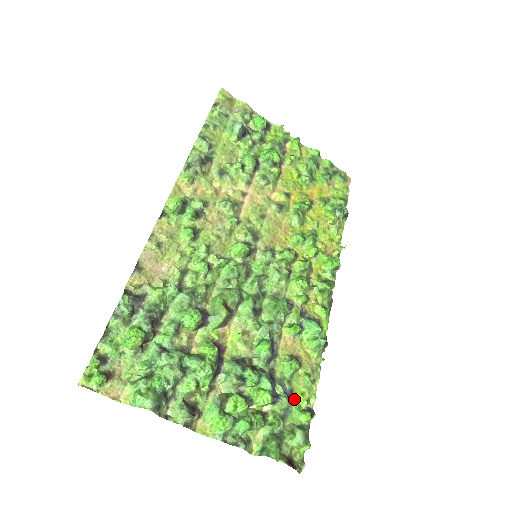
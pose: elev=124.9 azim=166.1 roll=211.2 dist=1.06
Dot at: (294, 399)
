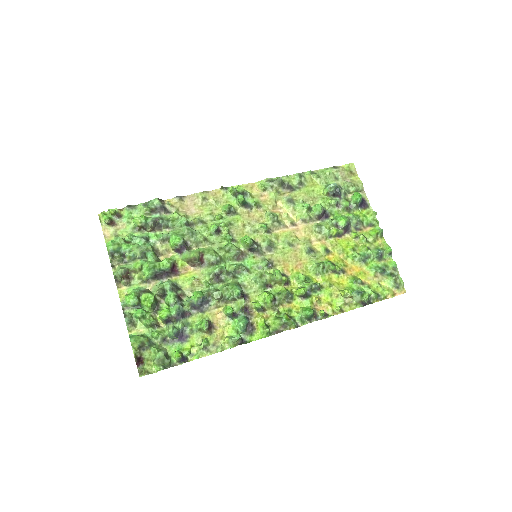
Dot at: (184, 342)
